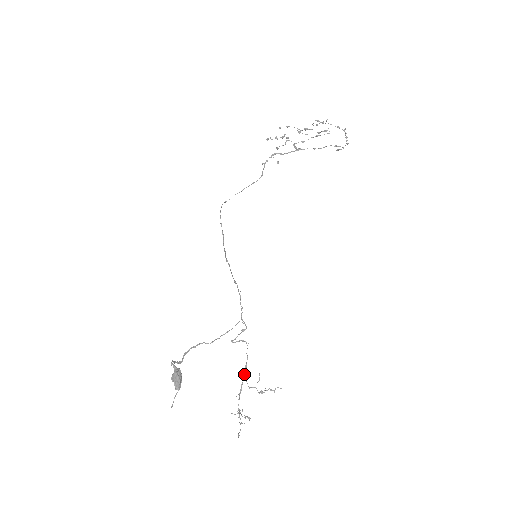
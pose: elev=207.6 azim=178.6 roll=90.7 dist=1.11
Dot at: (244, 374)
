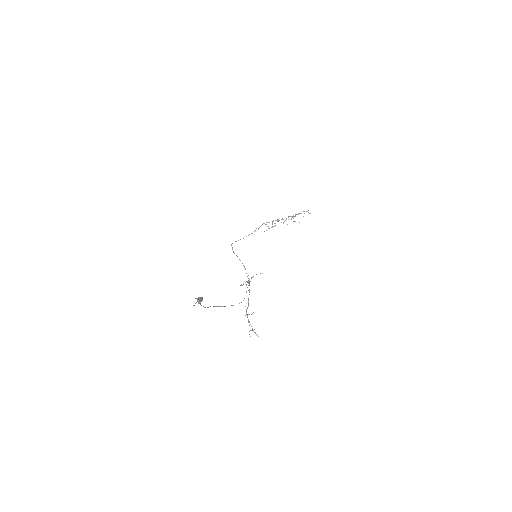
Dot at: occluded
